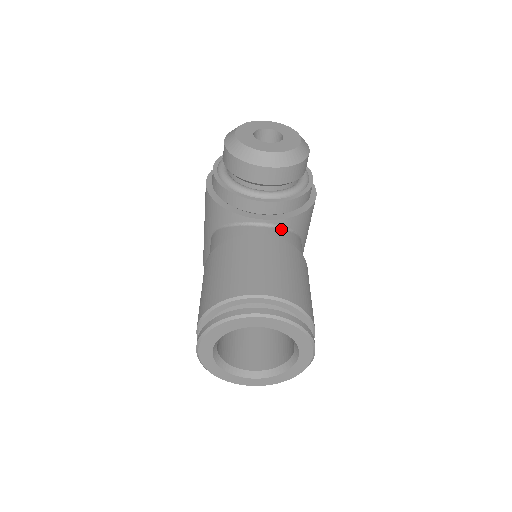
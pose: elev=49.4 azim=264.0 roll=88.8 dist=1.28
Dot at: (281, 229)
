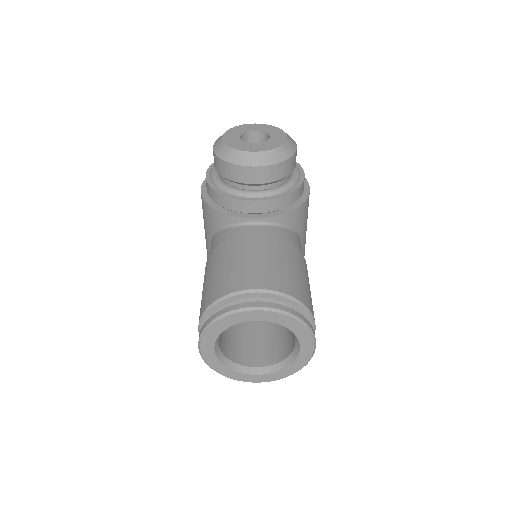
Dot at: (276, 226)
